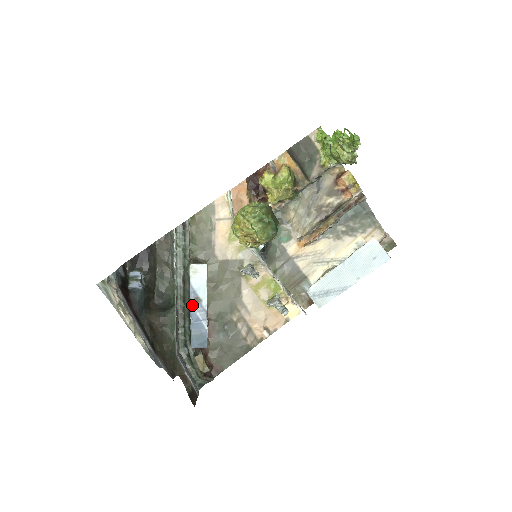
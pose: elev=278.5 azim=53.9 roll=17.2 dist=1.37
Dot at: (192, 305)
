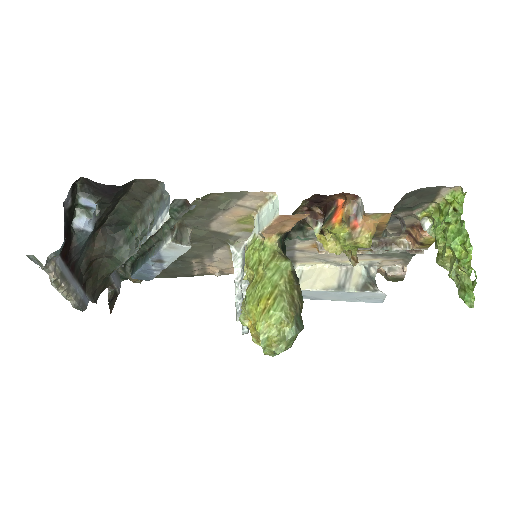
Dot at: (150, 263)
